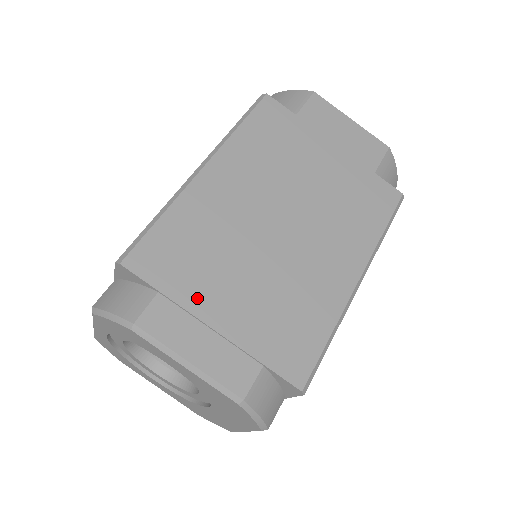
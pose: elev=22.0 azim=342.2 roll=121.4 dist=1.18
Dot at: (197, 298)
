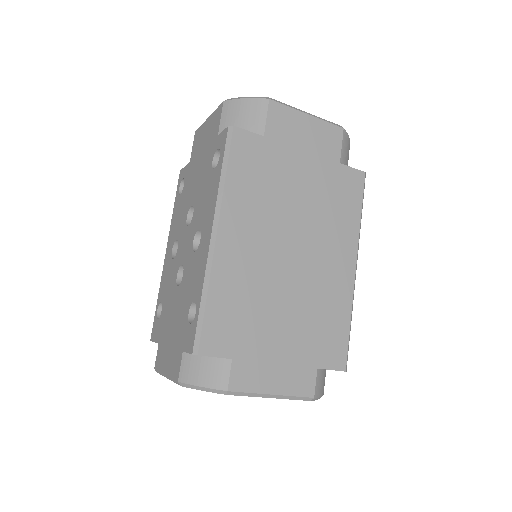
Dot at: (259, 348)
